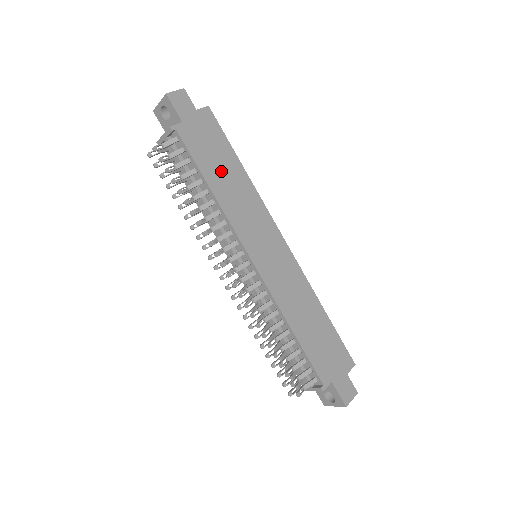
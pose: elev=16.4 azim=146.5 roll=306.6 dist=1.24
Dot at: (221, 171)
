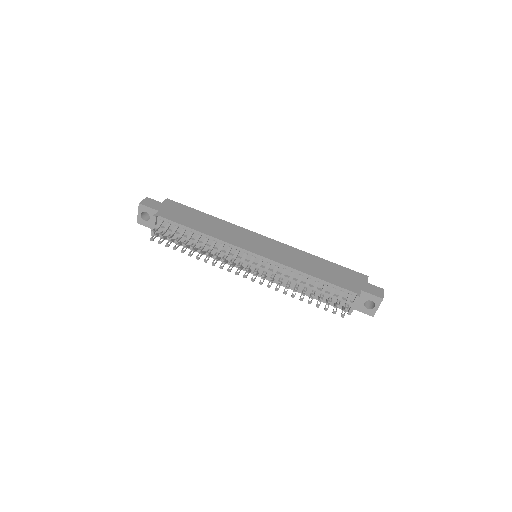
Dot at: (199, 222)
